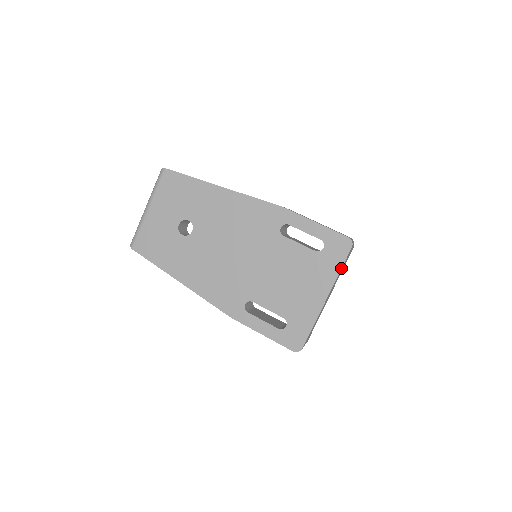
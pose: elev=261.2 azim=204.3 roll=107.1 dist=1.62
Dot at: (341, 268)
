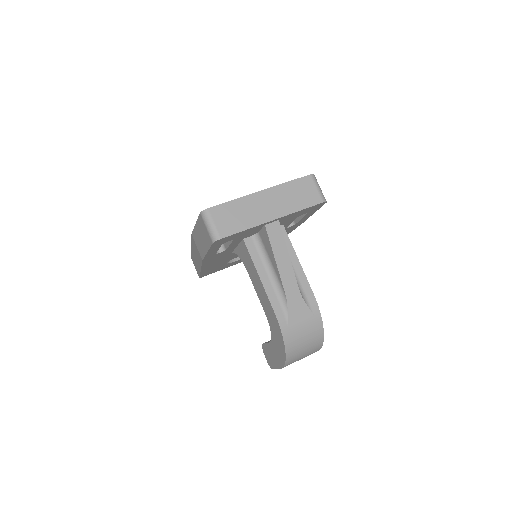
Dot at: (291, 181)
